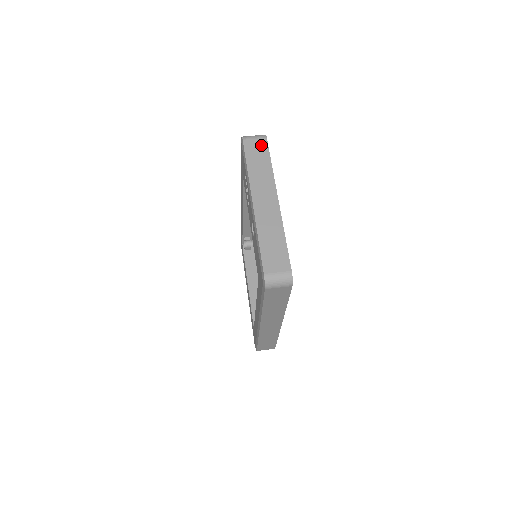
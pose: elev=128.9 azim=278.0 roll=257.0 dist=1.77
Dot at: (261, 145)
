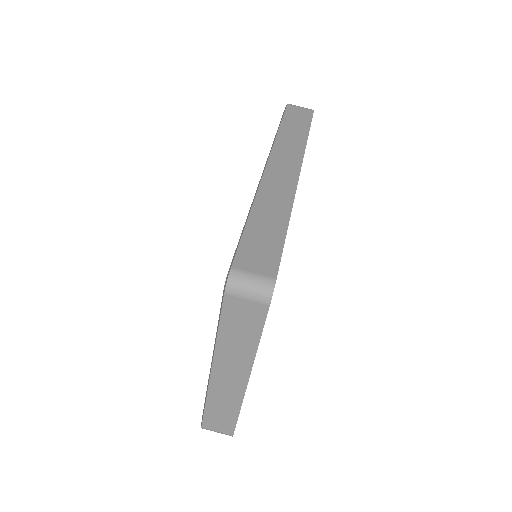
Dot at: (254, 313)
